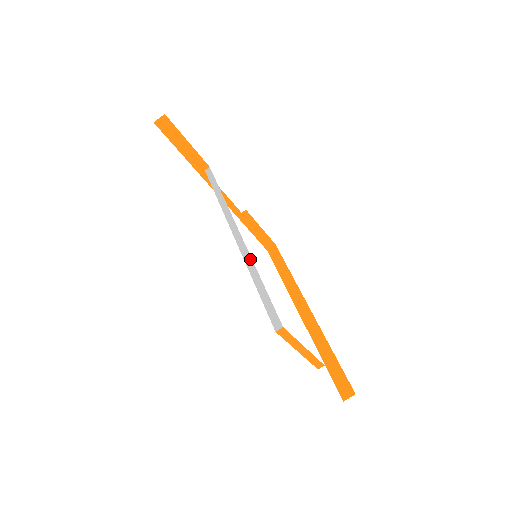
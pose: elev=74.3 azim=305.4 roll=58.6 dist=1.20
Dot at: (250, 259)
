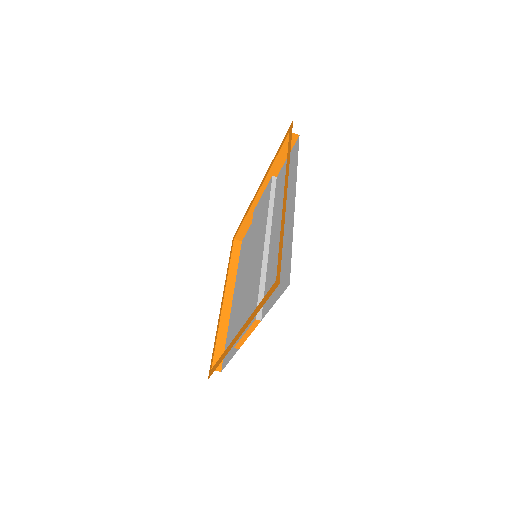
Dot at: (266, 264)
